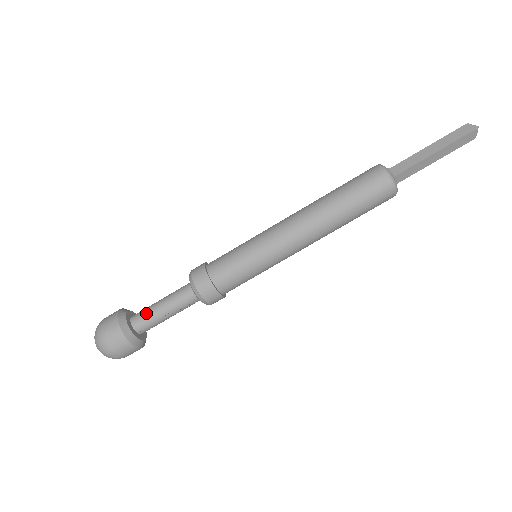
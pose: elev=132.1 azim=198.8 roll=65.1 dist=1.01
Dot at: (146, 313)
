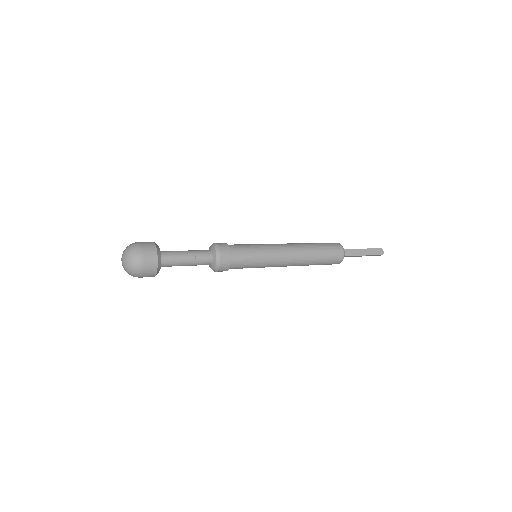
Dot at: (172, 251)
